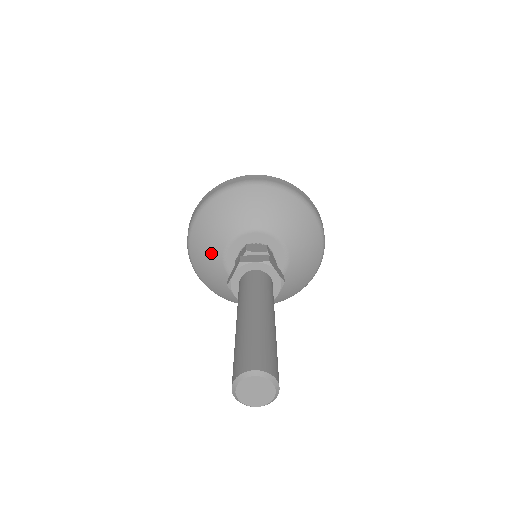
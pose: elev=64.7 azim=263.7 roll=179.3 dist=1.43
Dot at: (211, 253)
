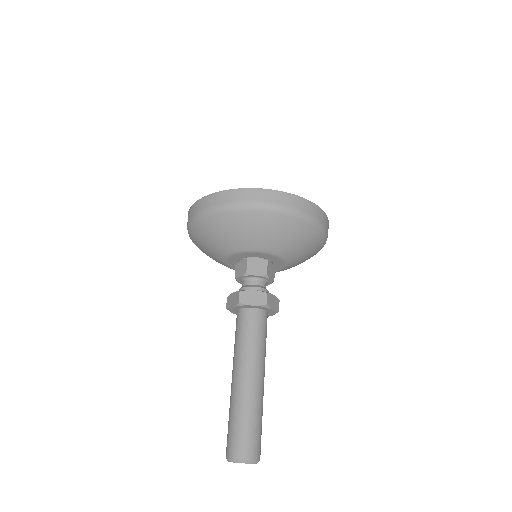
Dot at: (212, 252)
